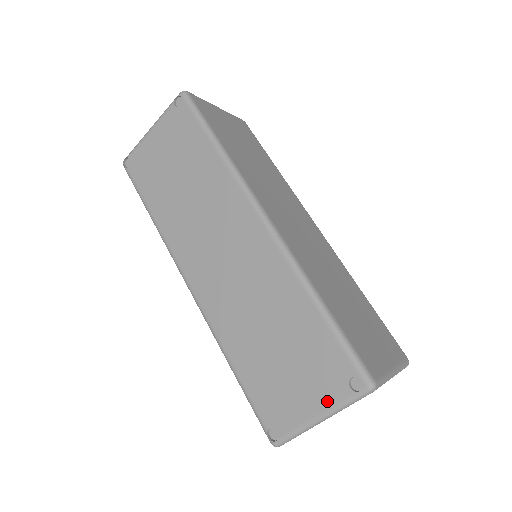
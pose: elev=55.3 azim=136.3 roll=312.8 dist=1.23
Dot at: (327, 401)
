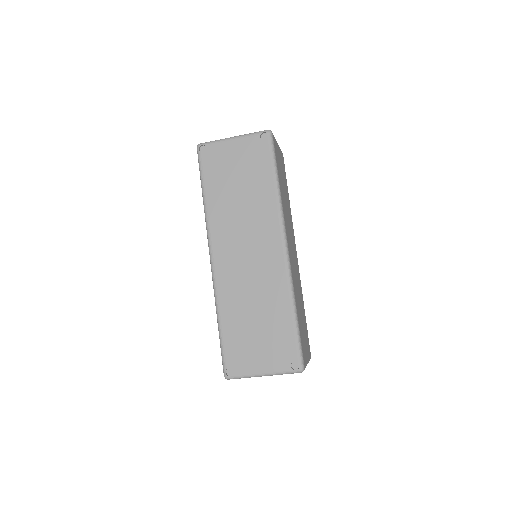
Dot at: (273, 367)
